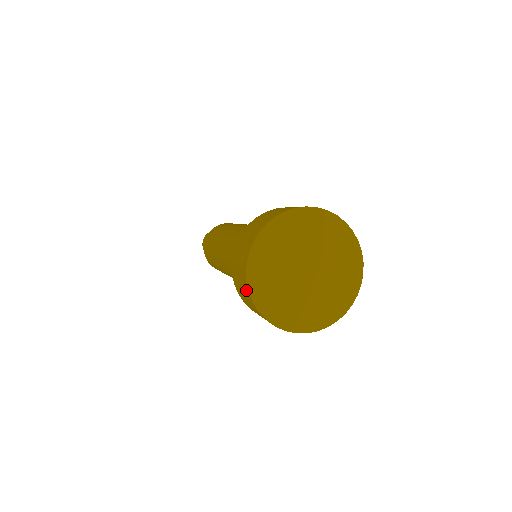
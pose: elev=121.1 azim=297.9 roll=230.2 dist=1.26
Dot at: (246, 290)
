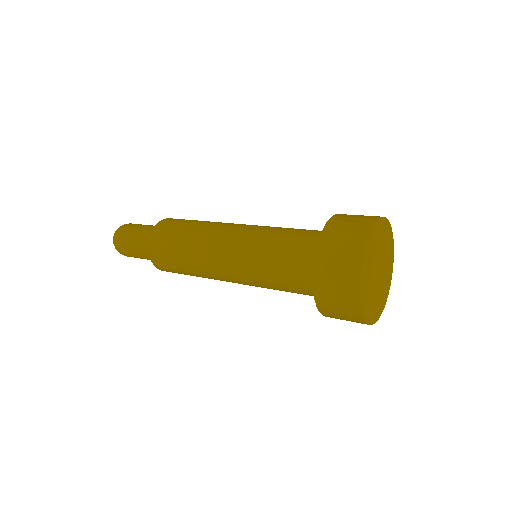
Dot at: occluded
